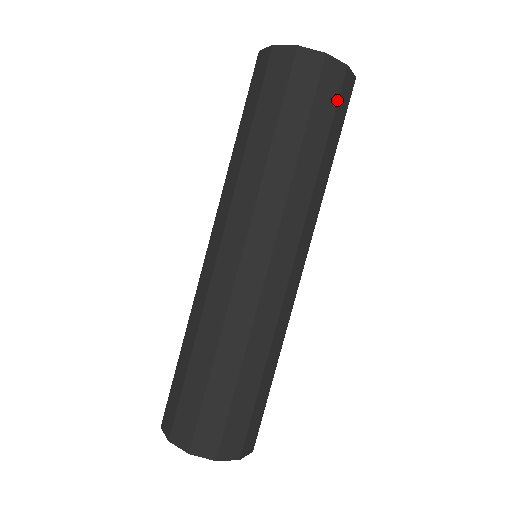
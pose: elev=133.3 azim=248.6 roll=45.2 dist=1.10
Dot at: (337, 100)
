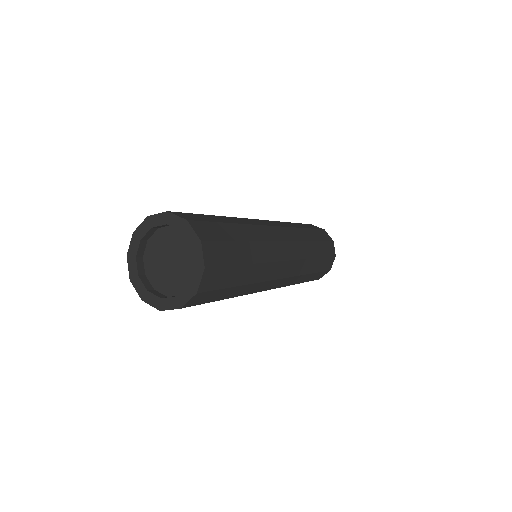
Dot at: (326, 241)
